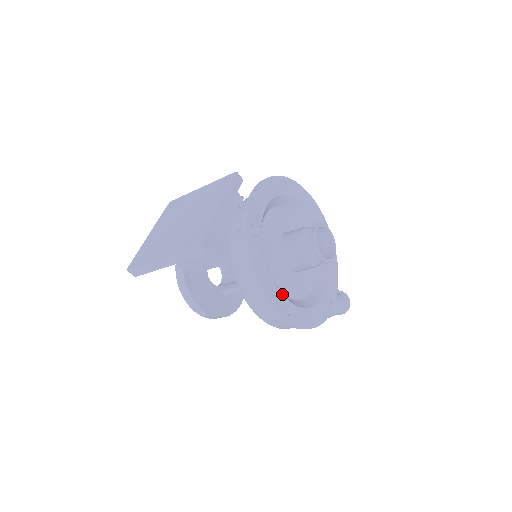
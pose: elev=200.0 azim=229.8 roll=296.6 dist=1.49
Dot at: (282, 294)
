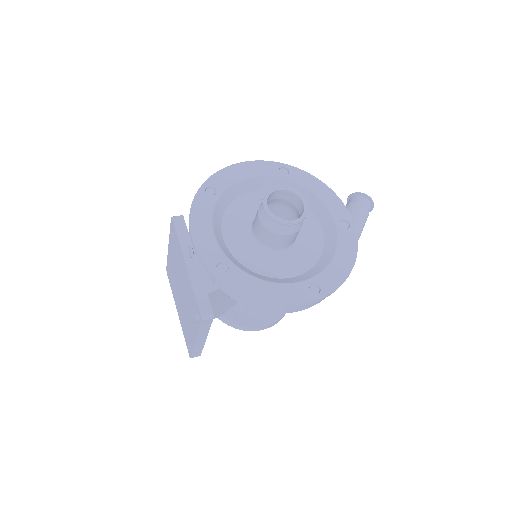
Dot at: (297, 283)
